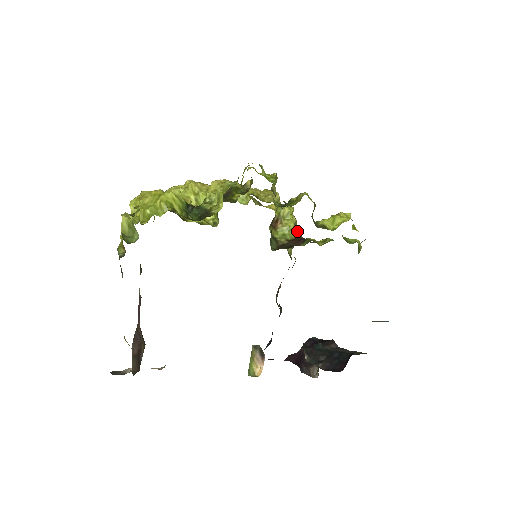
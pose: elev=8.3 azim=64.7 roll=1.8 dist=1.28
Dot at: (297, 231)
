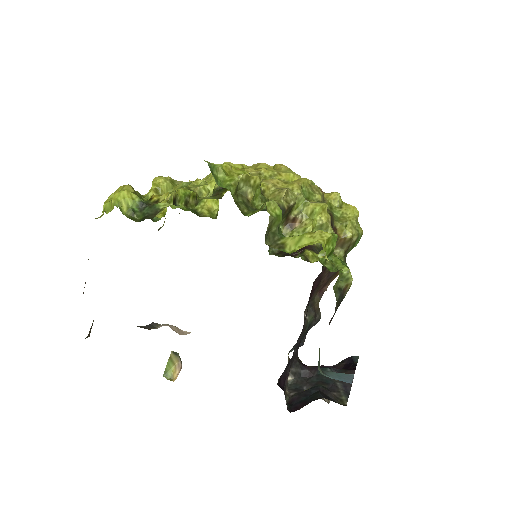
Dot at: occluded
